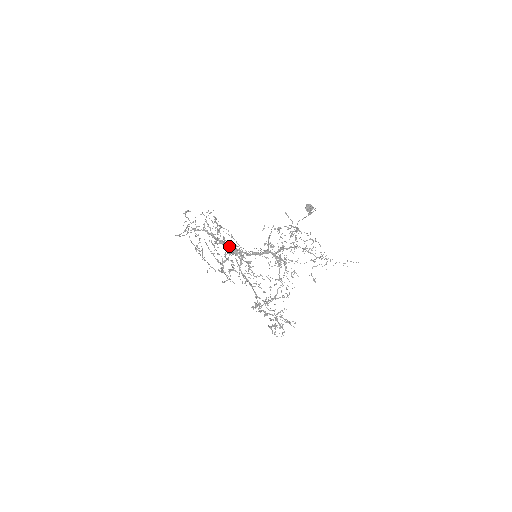
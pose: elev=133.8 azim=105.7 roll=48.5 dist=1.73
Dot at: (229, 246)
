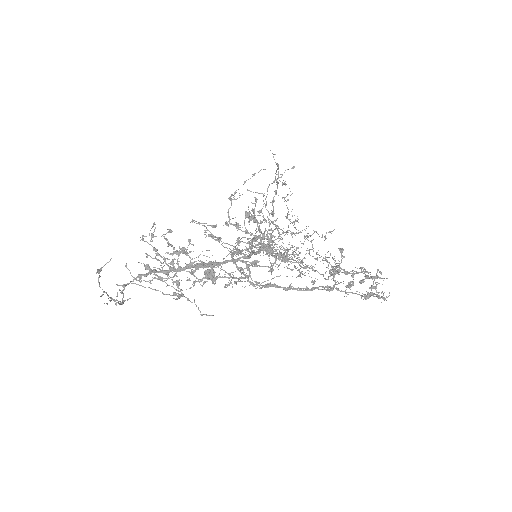
Dot at: occluded
